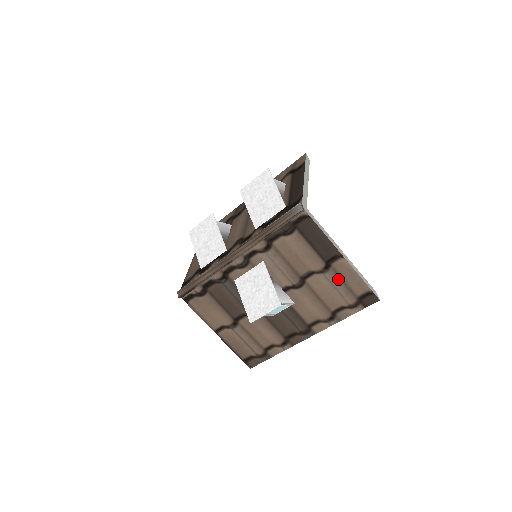
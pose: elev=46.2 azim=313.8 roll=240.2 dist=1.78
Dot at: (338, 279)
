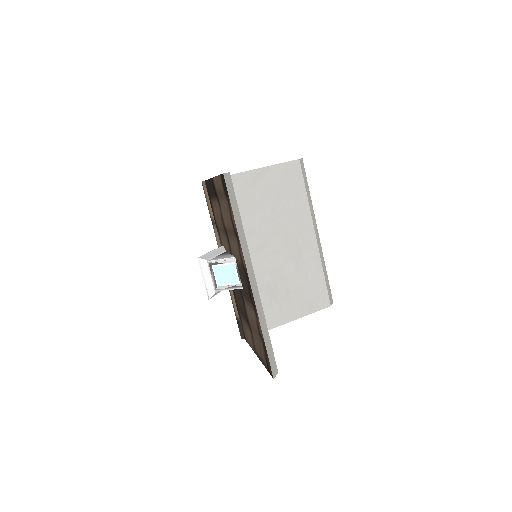
Dot at: (221, 198)
